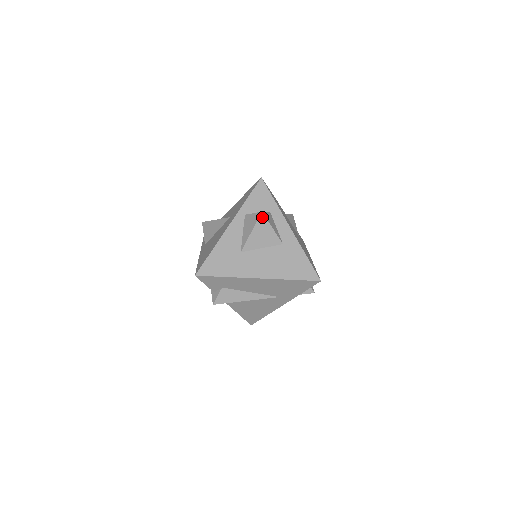
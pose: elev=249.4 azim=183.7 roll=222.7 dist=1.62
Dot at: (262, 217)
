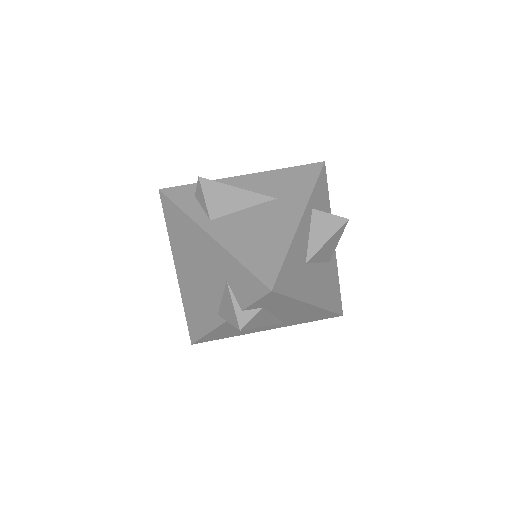
Dot at: (345, 225)
